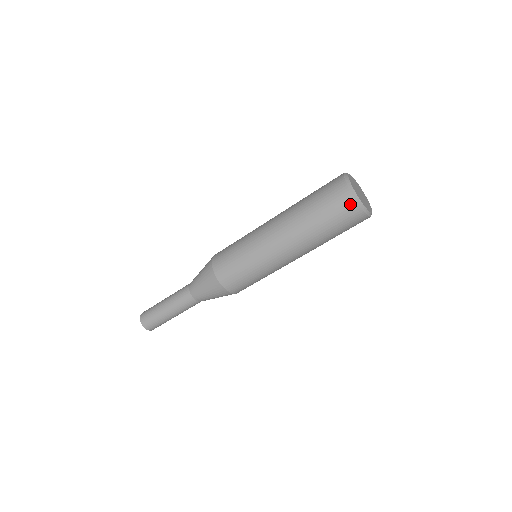
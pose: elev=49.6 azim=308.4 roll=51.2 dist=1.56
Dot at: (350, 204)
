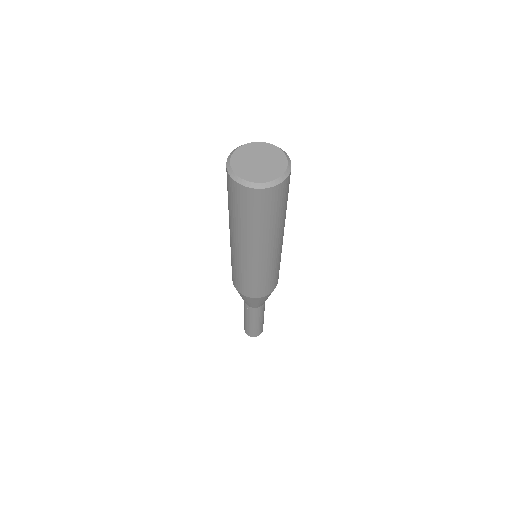
Dot at: (227, 175)
